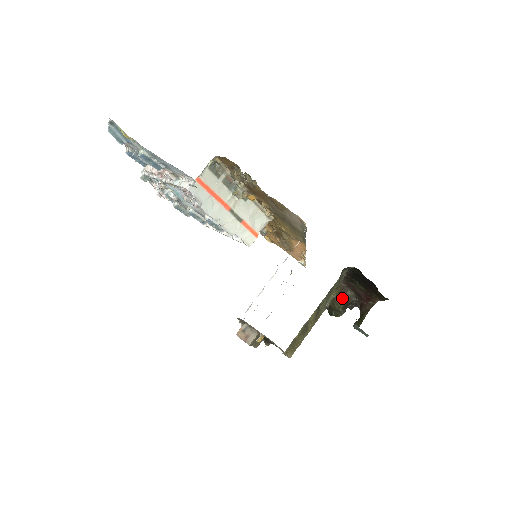
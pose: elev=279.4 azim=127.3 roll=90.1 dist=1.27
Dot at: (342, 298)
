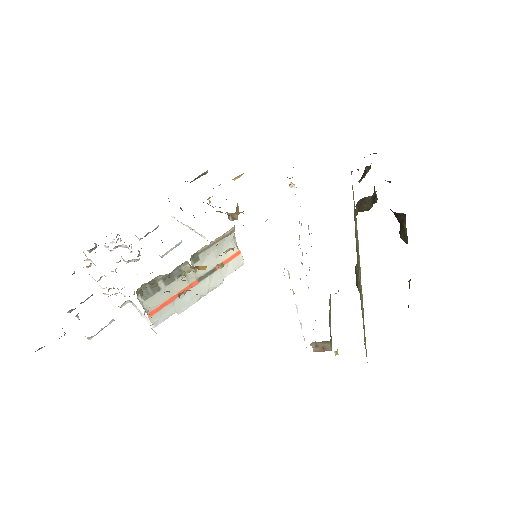
Dot at: (365, 206)
